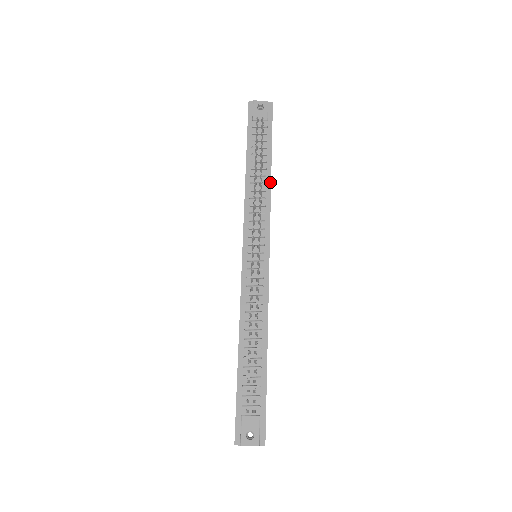
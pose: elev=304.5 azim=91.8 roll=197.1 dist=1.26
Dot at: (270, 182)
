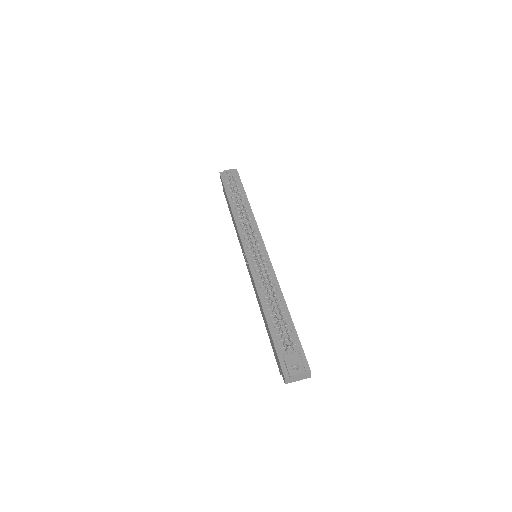
Dot at: (251, 209)
